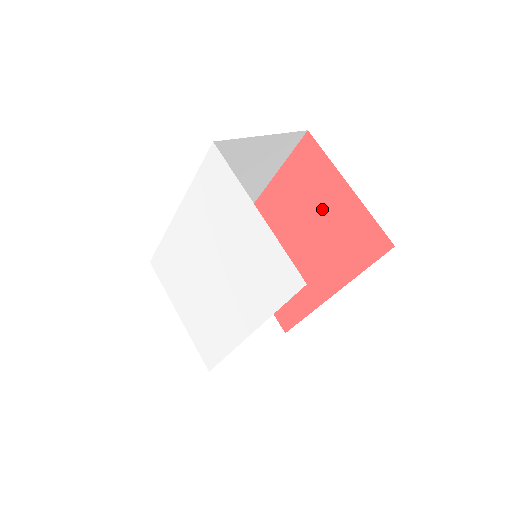
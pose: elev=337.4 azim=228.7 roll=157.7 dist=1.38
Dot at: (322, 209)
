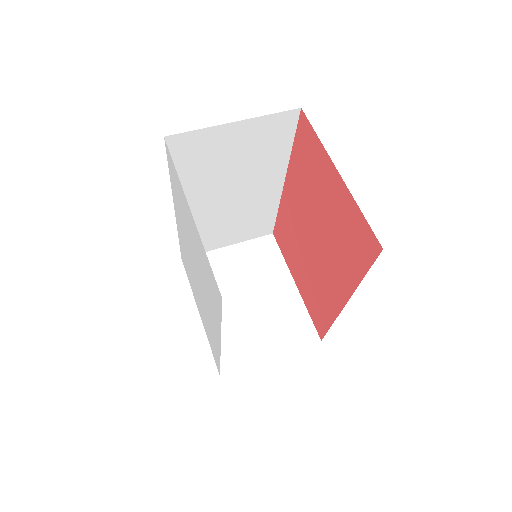
Dot at: (324, 201)
